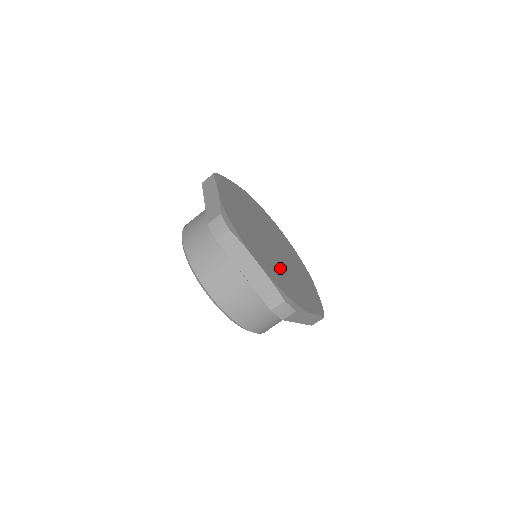
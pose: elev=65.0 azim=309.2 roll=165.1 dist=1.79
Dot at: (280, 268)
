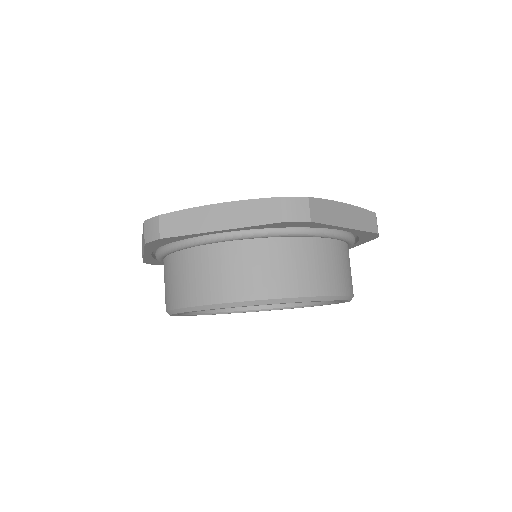
Dot at: occluded
